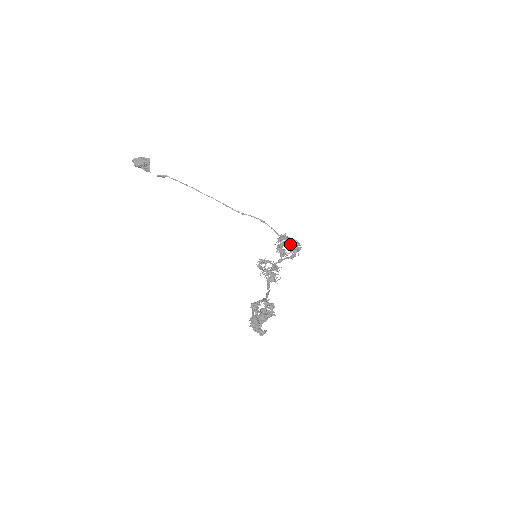
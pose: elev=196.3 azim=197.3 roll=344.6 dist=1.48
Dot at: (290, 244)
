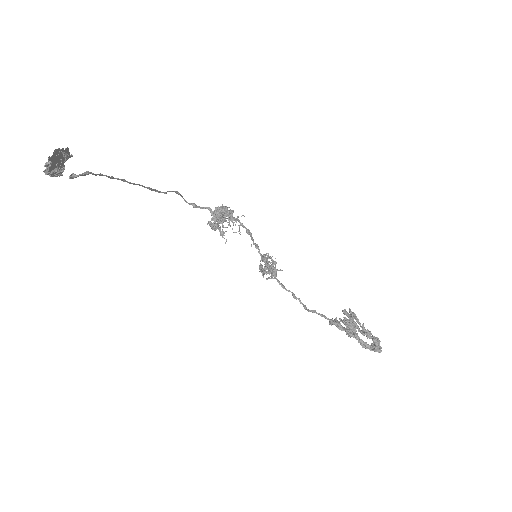
Dot at: occluded
